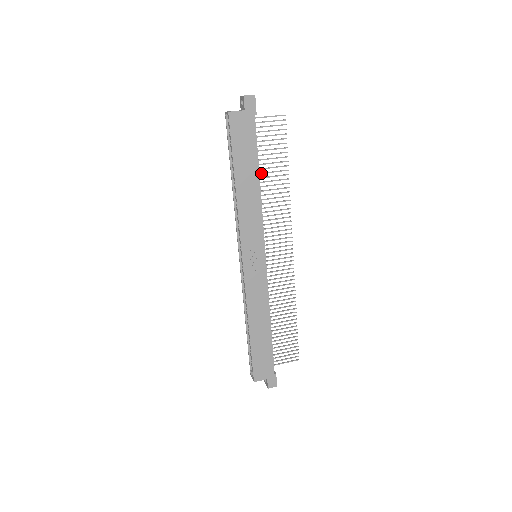
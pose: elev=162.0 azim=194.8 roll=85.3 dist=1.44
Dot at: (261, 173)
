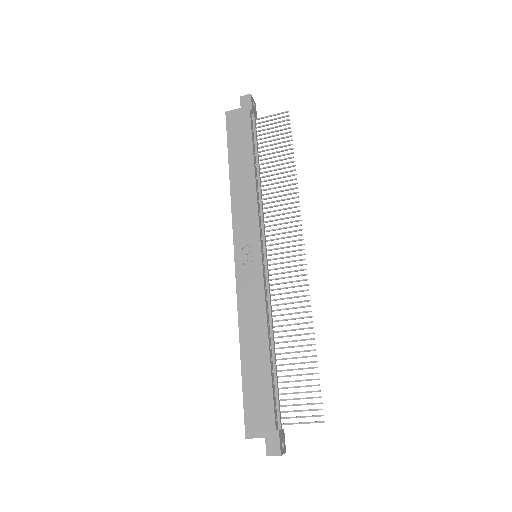
Dot at: (264, 168)
